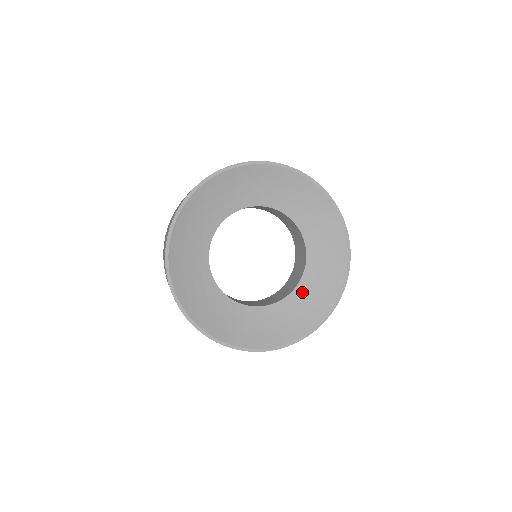
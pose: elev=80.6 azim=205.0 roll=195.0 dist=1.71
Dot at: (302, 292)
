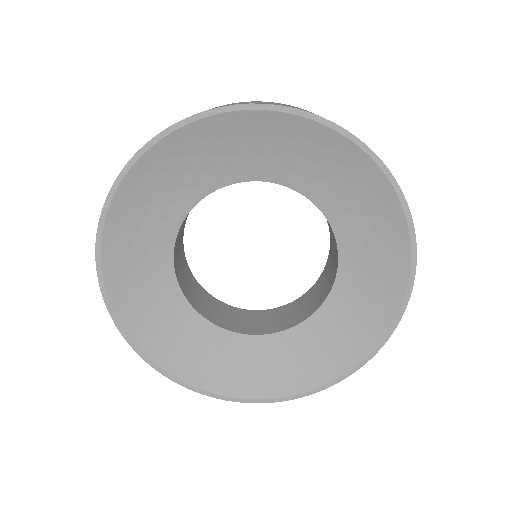
Dot at: (351, 270)
